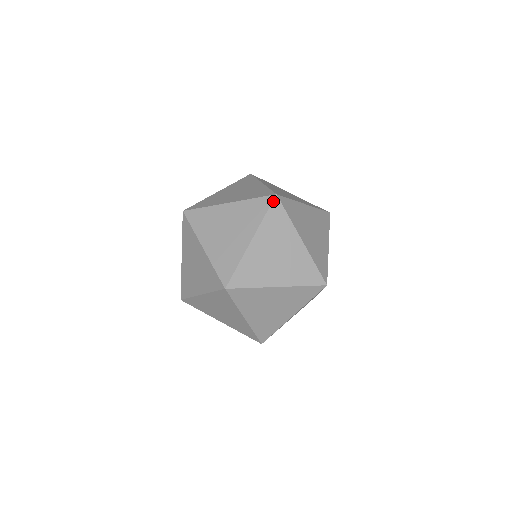
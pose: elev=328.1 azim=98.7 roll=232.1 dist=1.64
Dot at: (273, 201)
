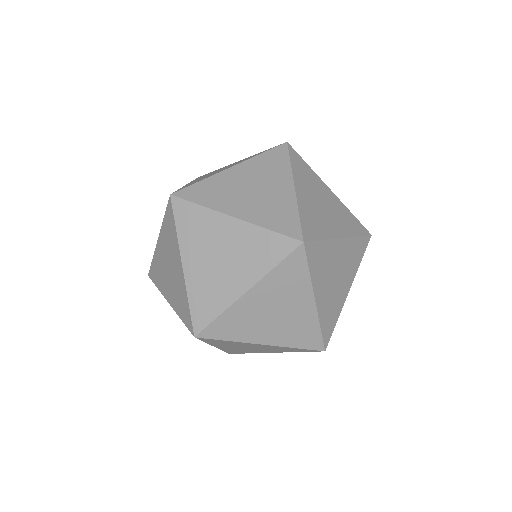
Dot at: (288, 148)
